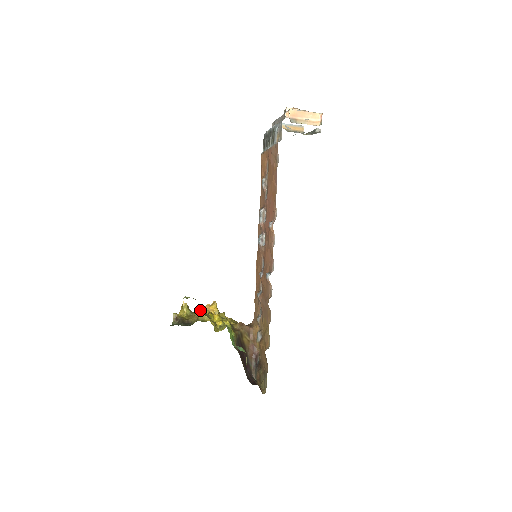
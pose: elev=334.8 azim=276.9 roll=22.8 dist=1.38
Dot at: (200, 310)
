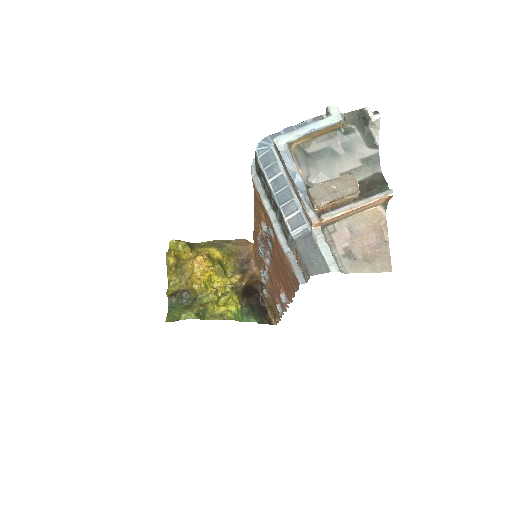
Dot at: (194, 282)
